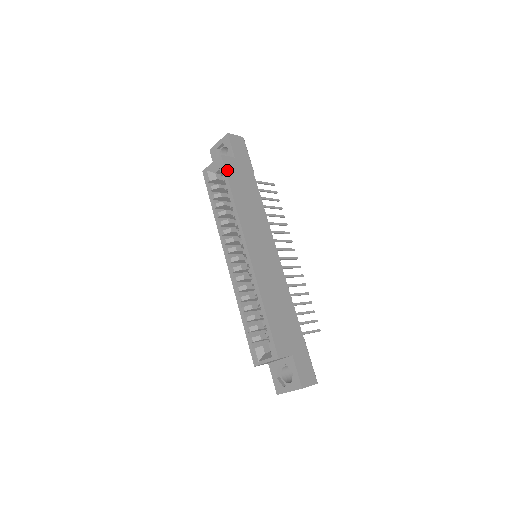
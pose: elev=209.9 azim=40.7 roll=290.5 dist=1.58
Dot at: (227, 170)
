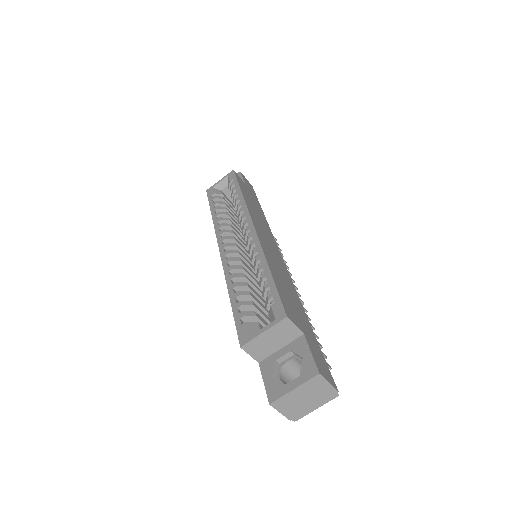
Dot at: (238, 179)
